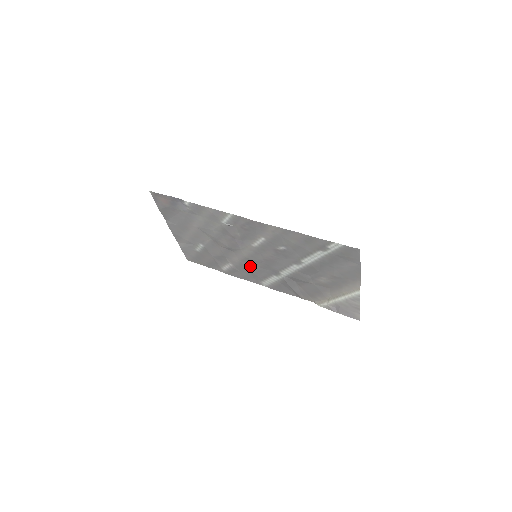
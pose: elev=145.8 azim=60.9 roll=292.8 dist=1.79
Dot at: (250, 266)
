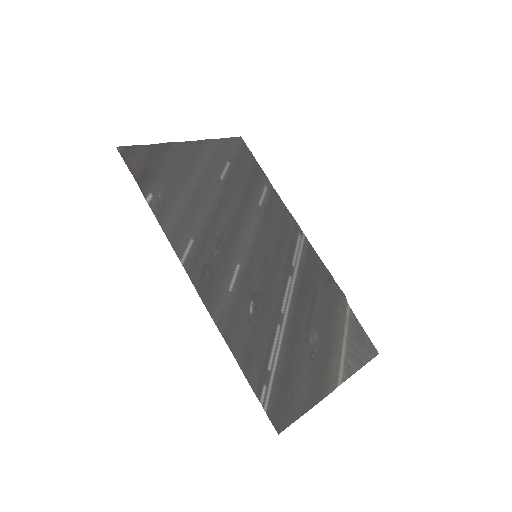
Dot at: (270, 234)
